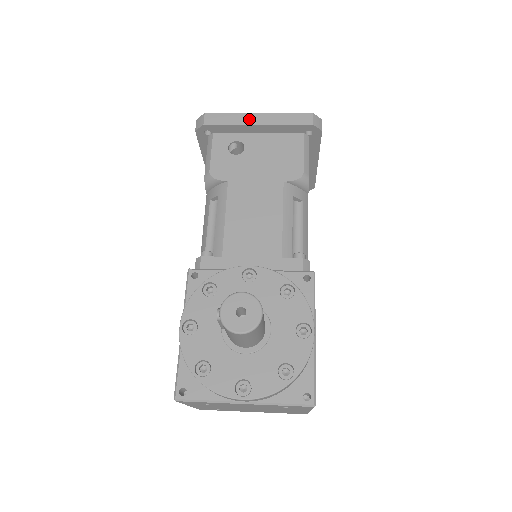
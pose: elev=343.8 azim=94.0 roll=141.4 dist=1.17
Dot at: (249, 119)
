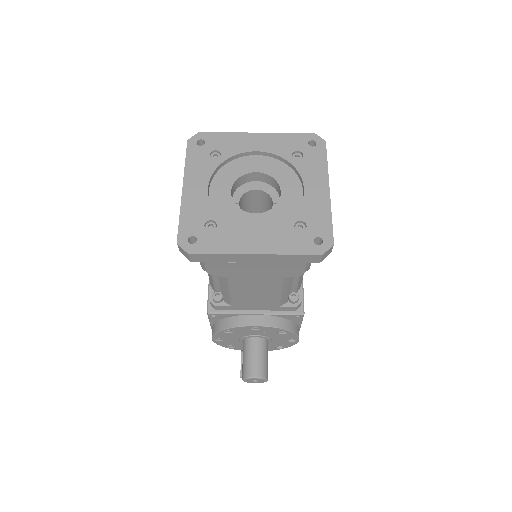
Dot at: (244, 259)
